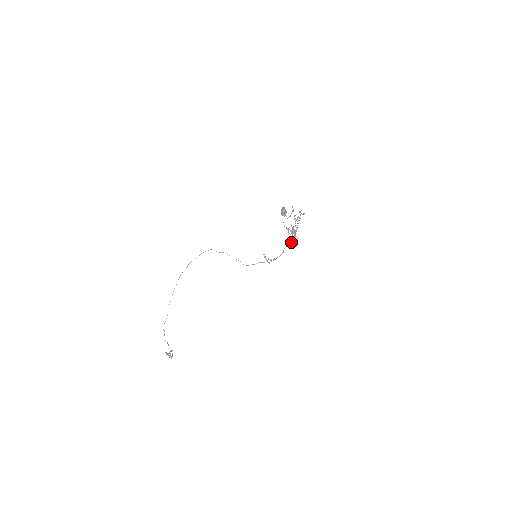
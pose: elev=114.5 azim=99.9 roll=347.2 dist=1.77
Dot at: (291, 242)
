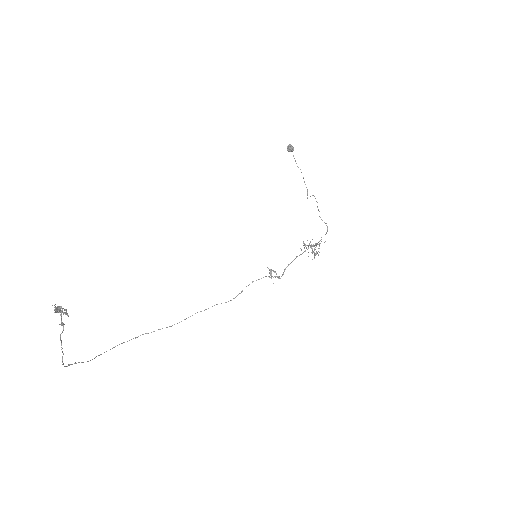
Dot at: occluded
